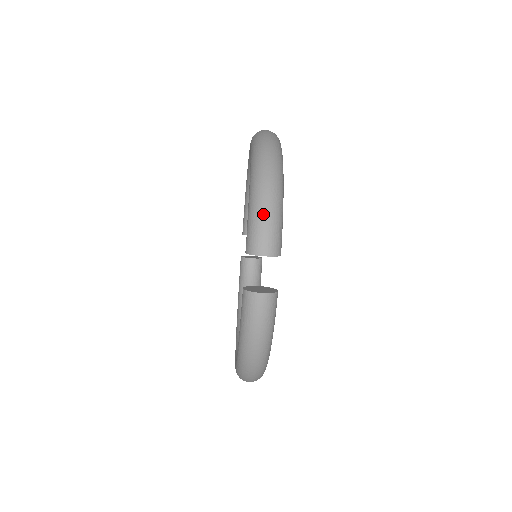
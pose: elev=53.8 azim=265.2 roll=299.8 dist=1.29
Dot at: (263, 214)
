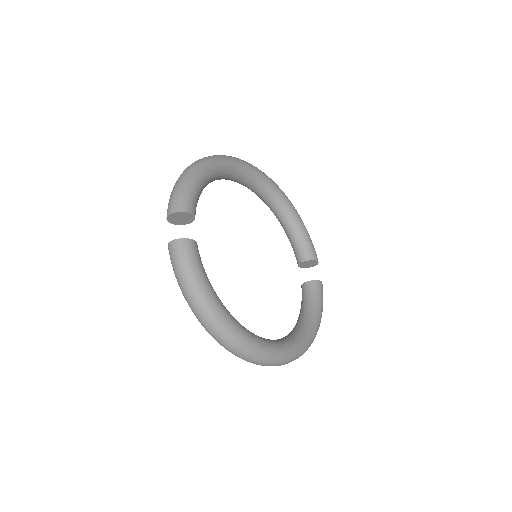
Dot at: (173, 190)
